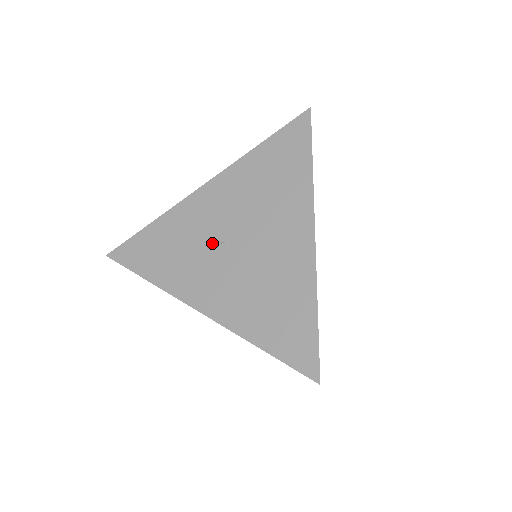
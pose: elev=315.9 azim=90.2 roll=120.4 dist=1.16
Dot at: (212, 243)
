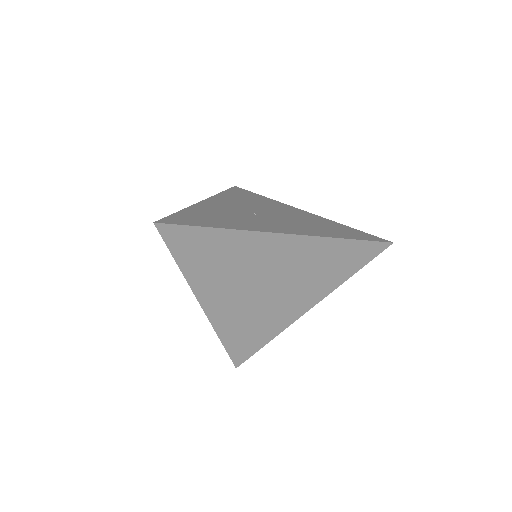
Dot at: (247, 214)
